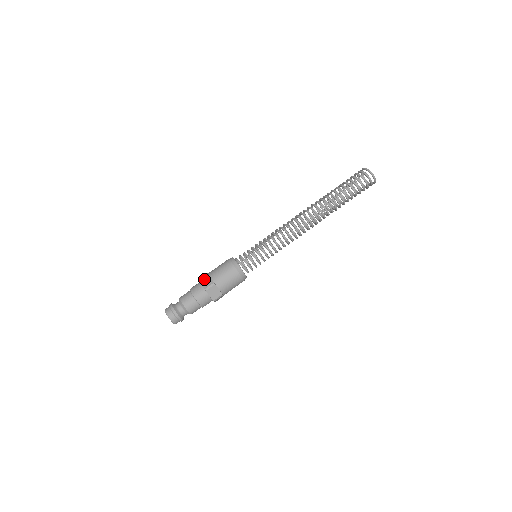
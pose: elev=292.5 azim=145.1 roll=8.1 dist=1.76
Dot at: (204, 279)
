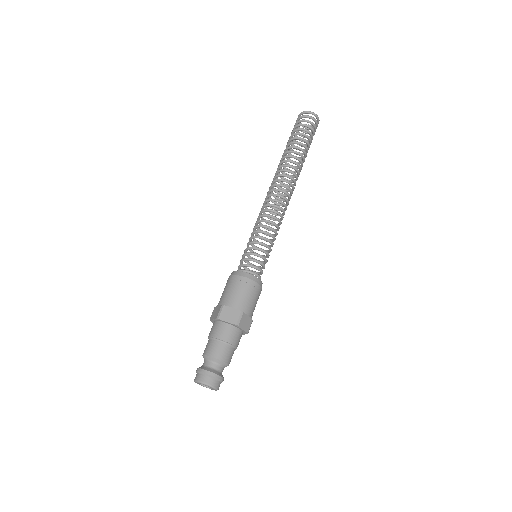
Dot at: (225, 314)
